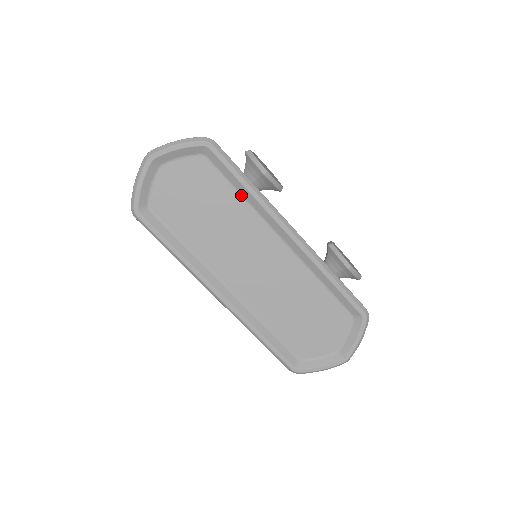
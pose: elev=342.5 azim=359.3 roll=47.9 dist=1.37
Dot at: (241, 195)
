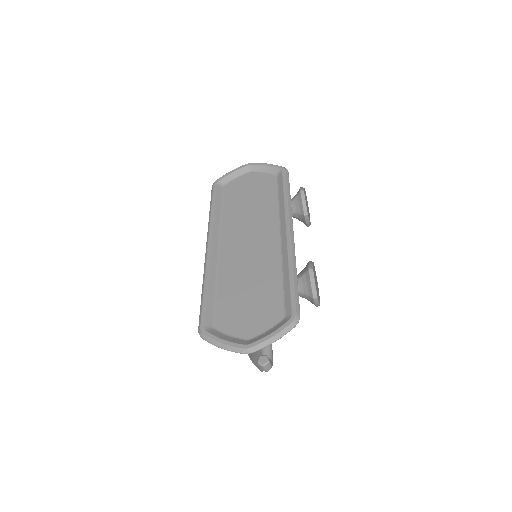
Dot at: (278, 201)
